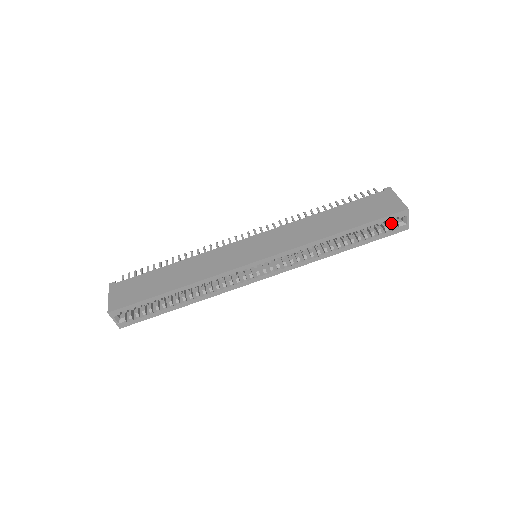
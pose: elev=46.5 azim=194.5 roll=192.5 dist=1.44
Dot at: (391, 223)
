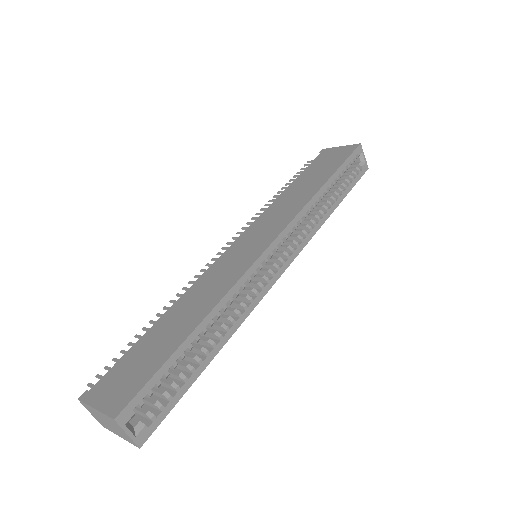
Dot at: (353, 167)
